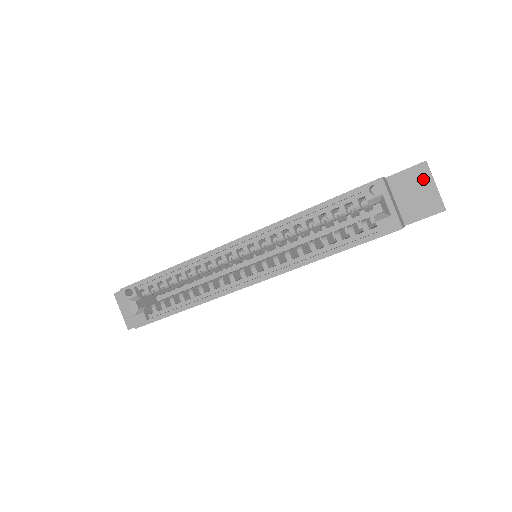
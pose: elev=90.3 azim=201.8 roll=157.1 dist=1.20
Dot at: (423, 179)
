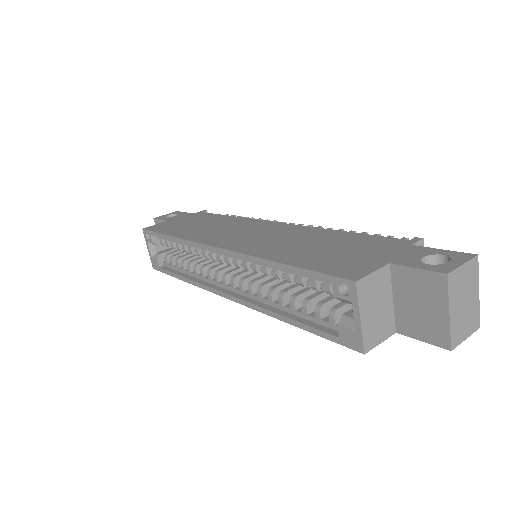
Dot at: (435, 295)
